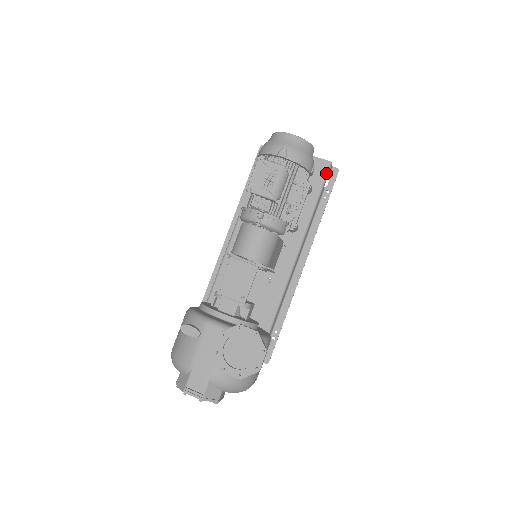
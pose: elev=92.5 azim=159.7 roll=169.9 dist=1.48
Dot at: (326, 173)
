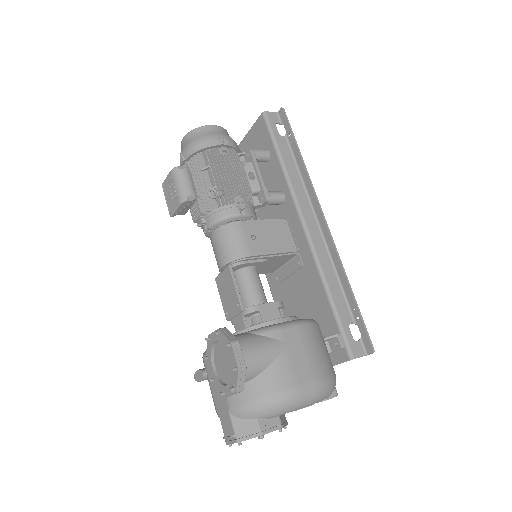
Dot at: (267, 125)
